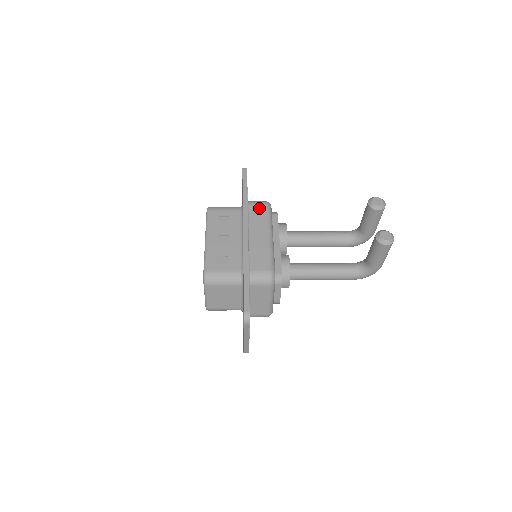
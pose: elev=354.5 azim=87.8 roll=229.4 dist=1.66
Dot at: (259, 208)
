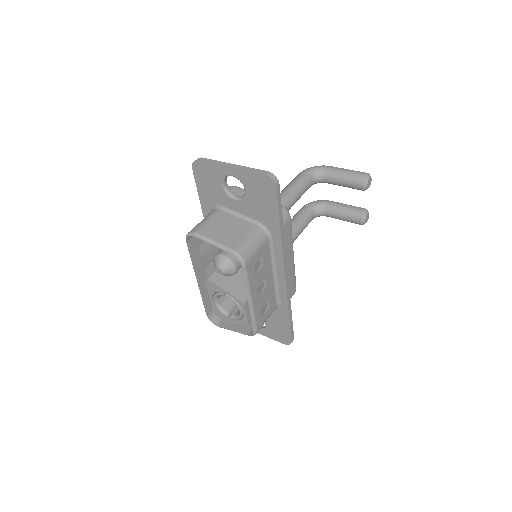
Dot at: (286, 229)
